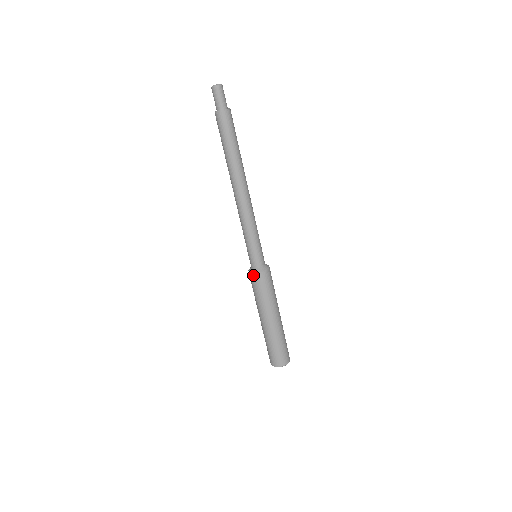
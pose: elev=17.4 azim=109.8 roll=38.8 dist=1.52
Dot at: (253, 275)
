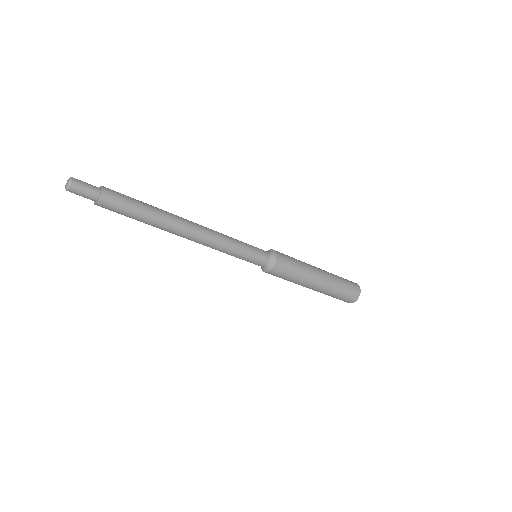
Dot at: occluded
